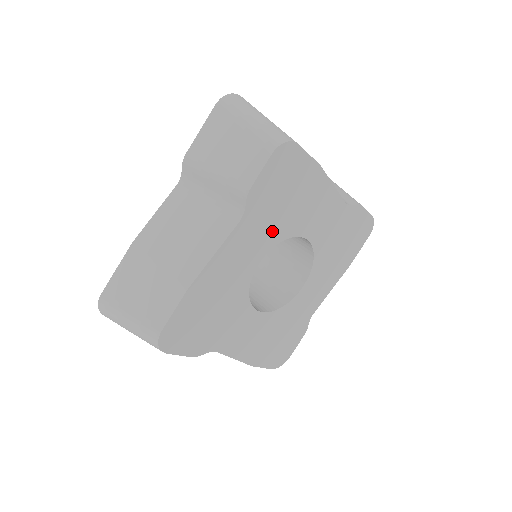
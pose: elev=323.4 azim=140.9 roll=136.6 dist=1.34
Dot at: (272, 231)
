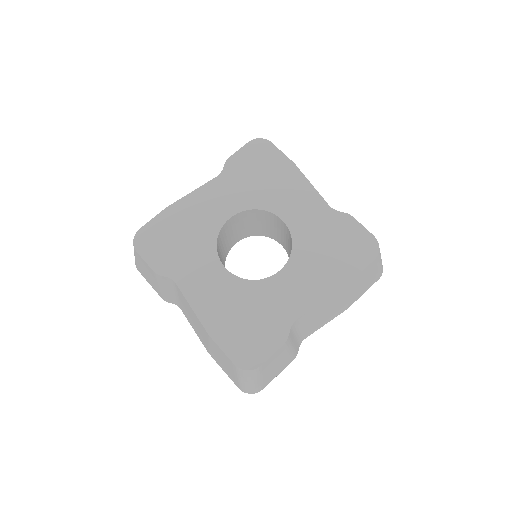
Dot at: (245, 196)
